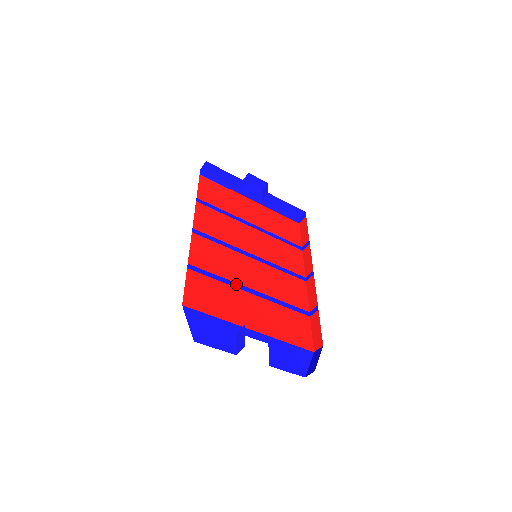
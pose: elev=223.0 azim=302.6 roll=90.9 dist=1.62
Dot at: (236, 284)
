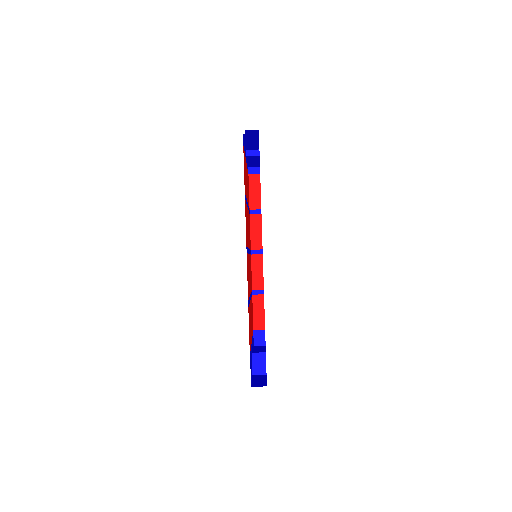
Dot at: occluded
